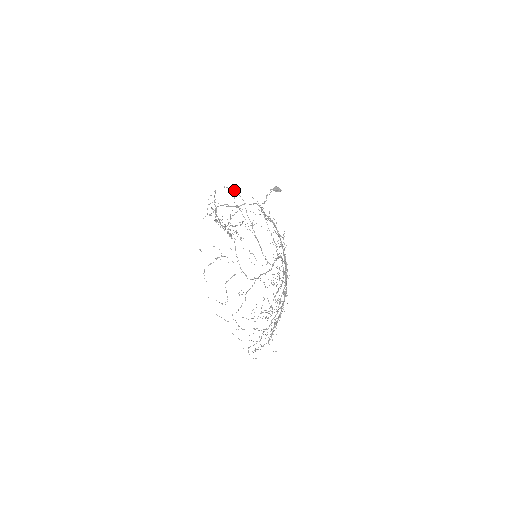
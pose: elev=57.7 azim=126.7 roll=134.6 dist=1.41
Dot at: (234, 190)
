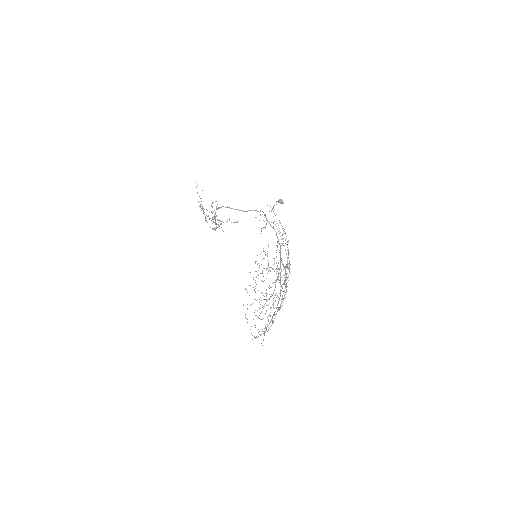
Dot at: (272, 208)
